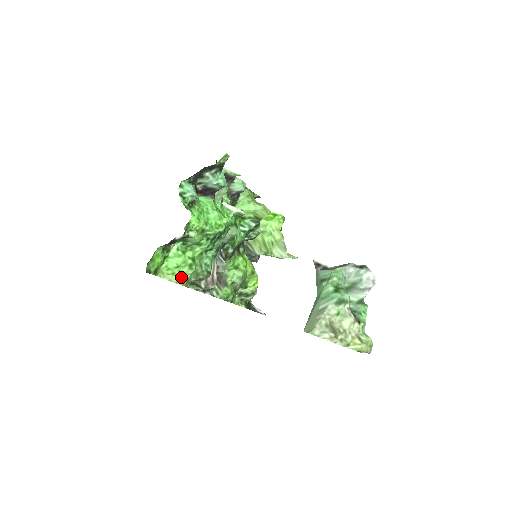
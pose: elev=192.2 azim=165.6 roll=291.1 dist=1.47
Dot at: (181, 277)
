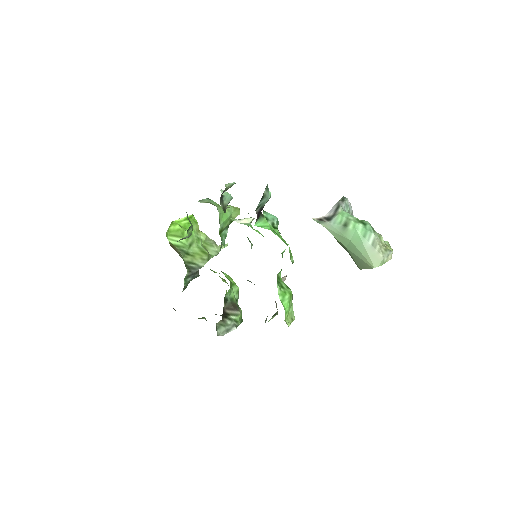
Dot at: (290, 312)
